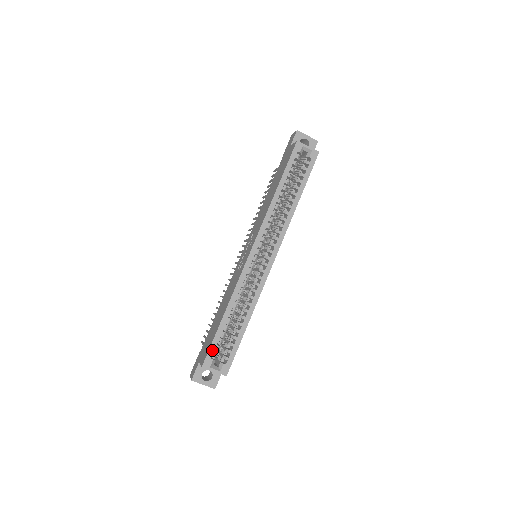
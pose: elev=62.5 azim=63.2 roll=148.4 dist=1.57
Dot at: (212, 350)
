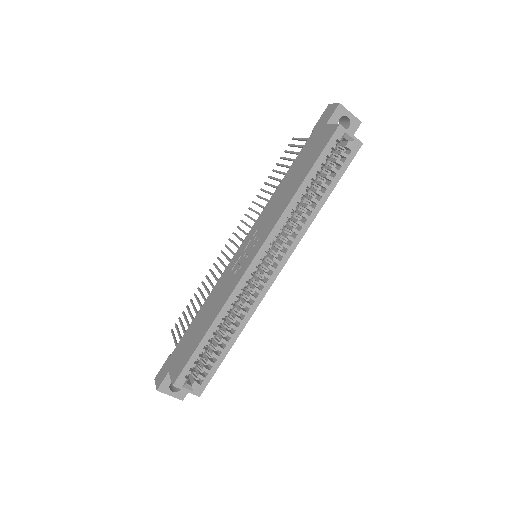
Dot at: (187, 368)
